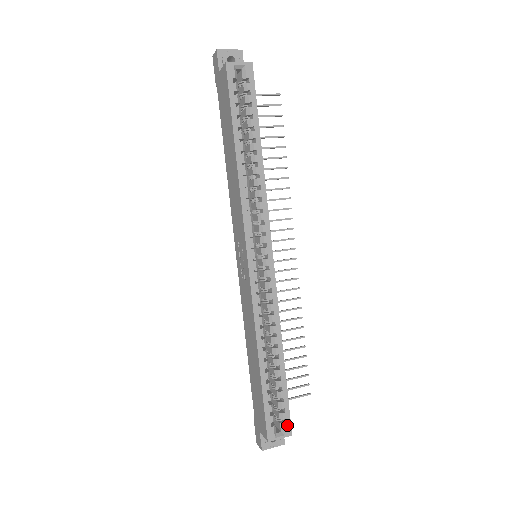
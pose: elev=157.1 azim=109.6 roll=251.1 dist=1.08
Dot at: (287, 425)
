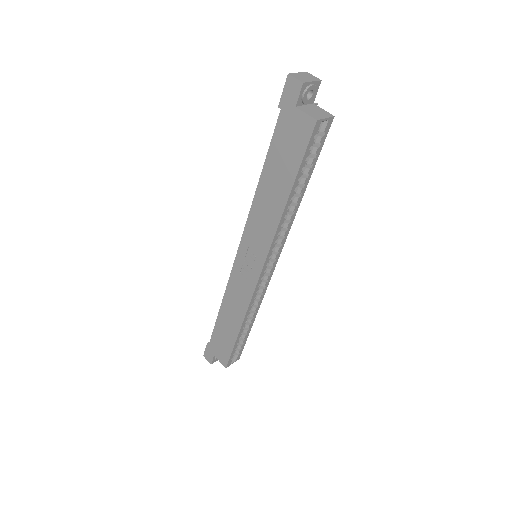
Dot at: (239, 355)
